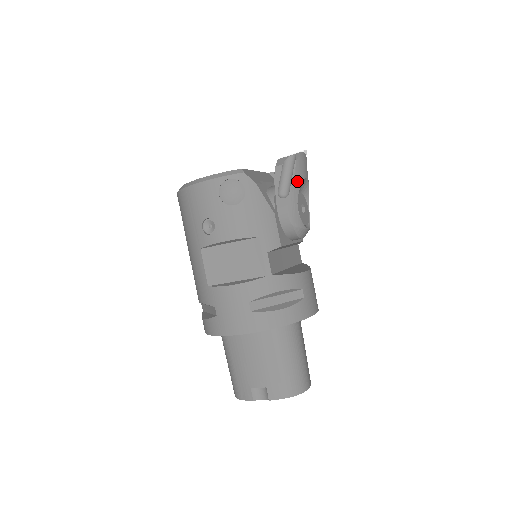
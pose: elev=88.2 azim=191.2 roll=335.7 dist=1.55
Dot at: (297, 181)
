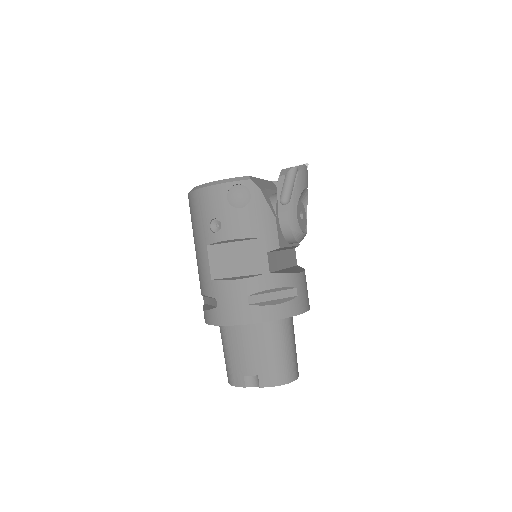
Dot at: (298, 190)
